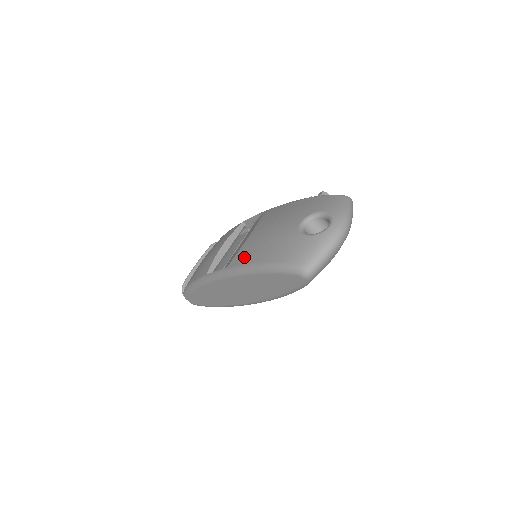
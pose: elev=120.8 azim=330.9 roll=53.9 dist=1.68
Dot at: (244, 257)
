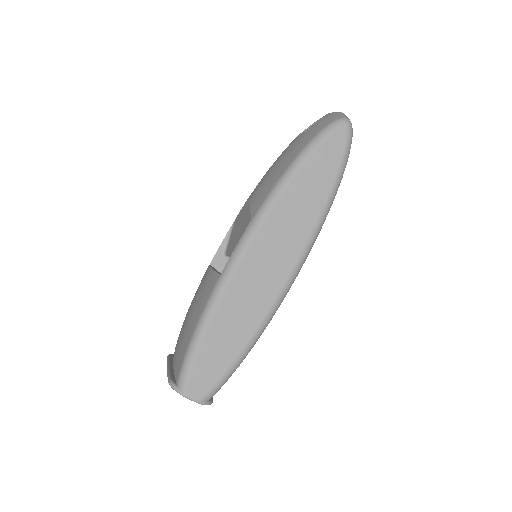
Dot at: (266, 190)
